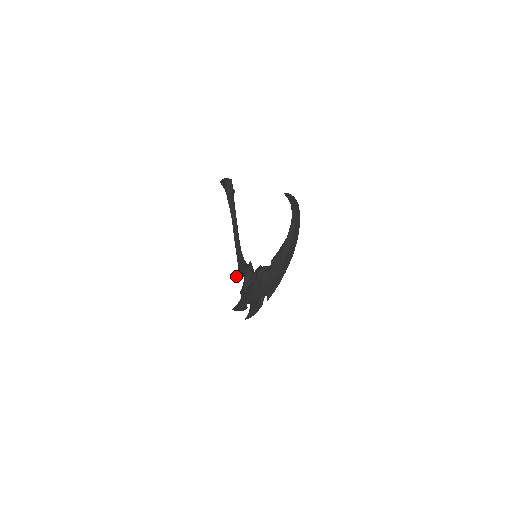
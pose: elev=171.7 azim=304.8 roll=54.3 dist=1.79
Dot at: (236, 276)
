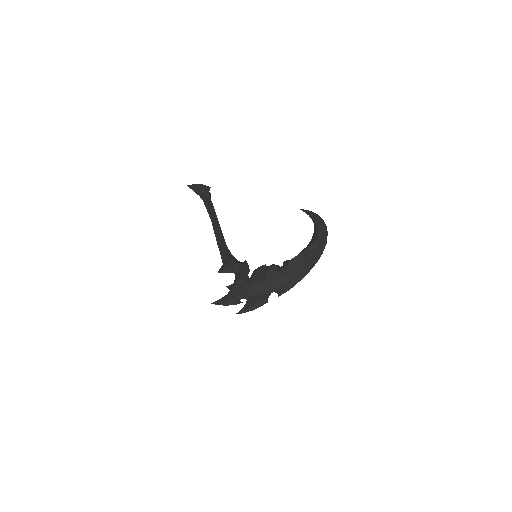
Dot at: (220, 271)
